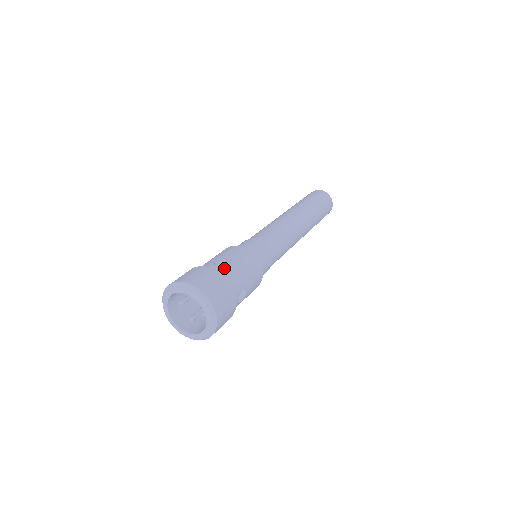
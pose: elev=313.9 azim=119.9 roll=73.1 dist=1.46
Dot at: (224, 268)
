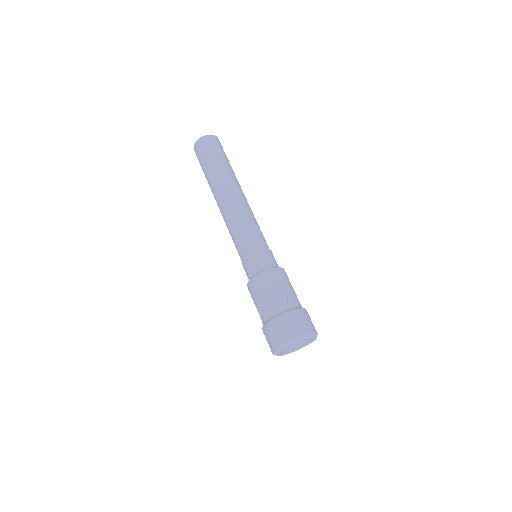
Dot at: (282, 299)
